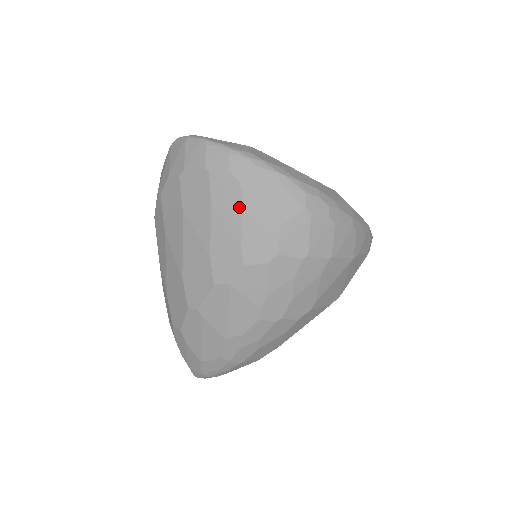
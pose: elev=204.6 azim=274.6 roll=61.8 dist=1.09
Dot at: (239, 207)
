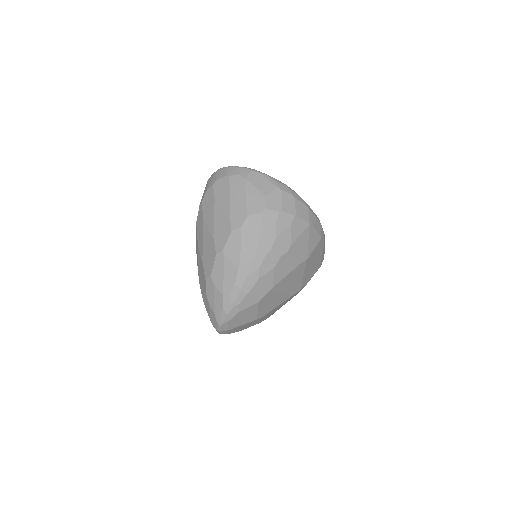
Dot at: (244, 188)
